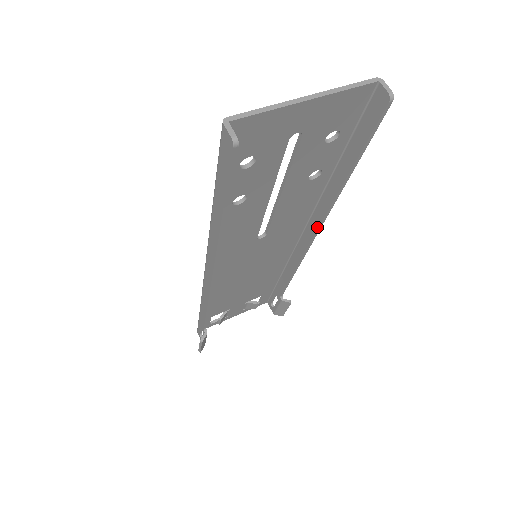
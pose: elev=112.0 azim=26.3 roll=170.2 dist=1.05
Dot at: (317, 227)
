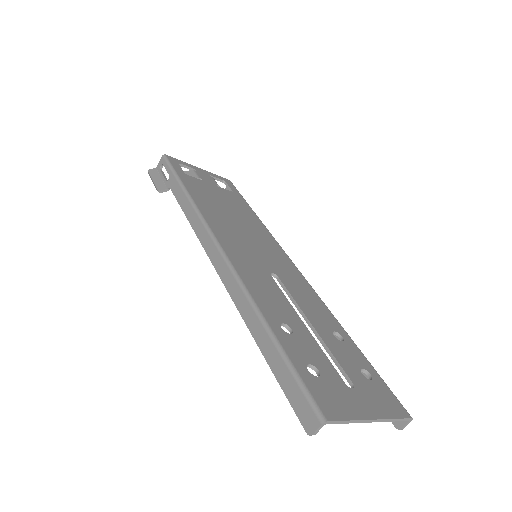
Dot at: occluded
